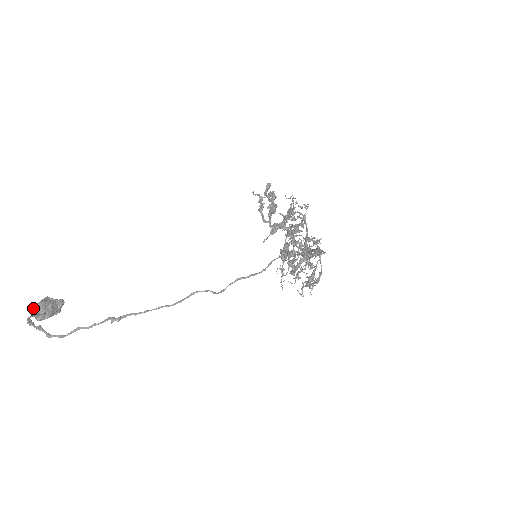
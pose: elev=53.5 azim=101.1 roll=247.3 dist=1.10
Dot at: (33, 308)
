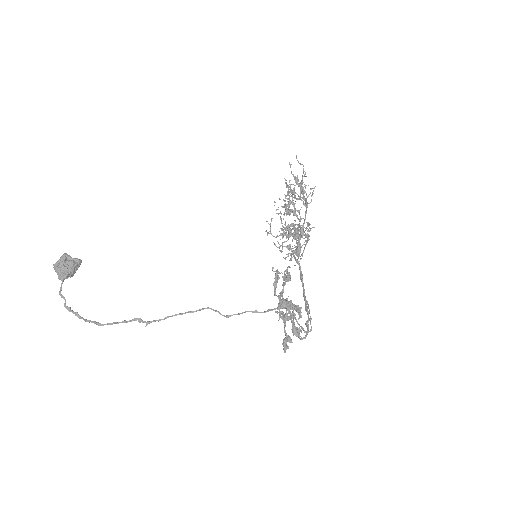
Dot at: (56, 270)
